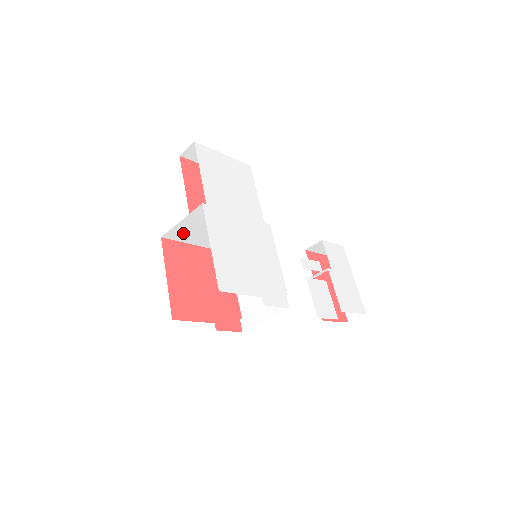
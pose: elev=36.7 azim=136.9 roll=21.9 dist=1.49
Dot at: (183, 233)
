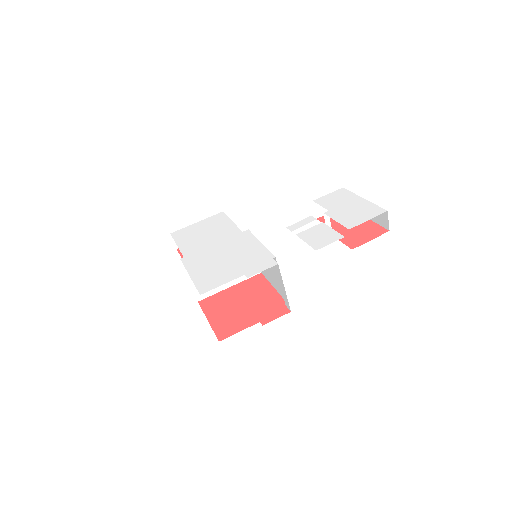
Dot at: occluded
